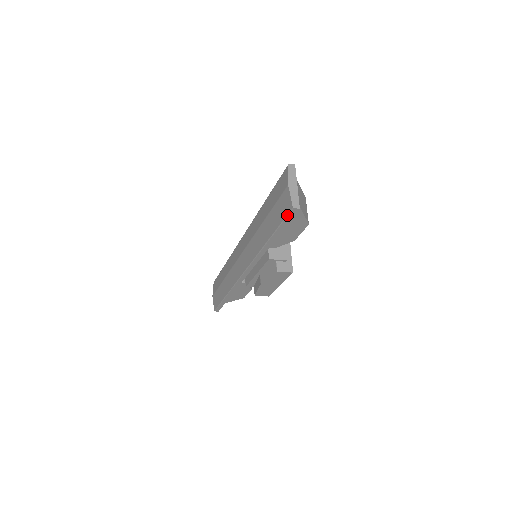
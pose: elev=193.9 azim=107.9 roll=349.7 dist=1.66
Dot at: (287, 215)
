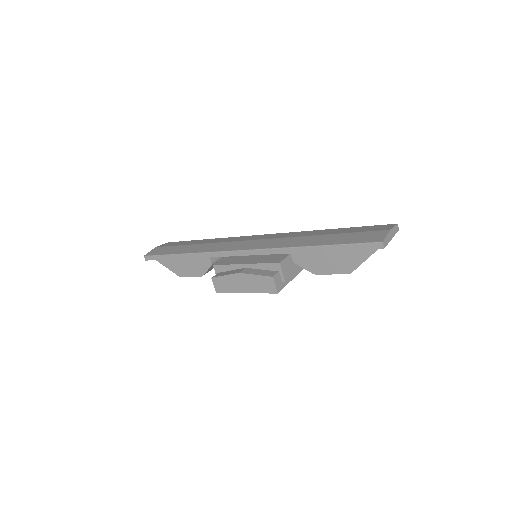
Dot at: (368, 242)
